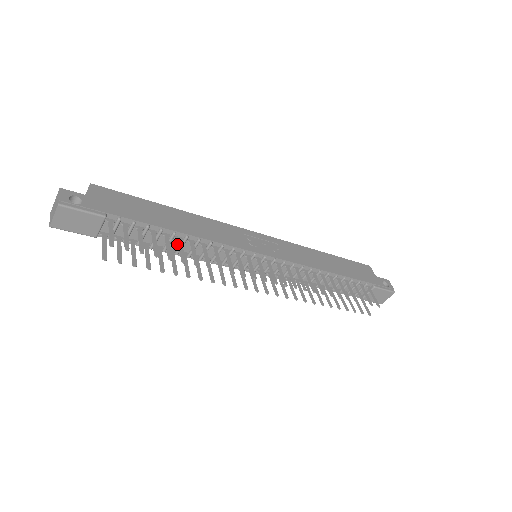
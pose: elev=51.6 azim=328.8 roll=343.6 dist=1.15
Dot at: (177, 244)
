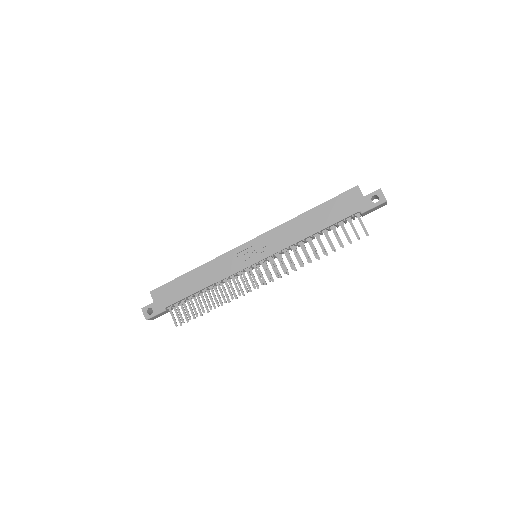
Dot at: occluded
